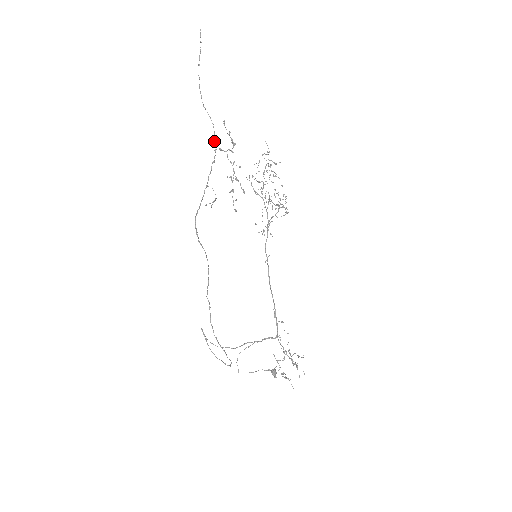
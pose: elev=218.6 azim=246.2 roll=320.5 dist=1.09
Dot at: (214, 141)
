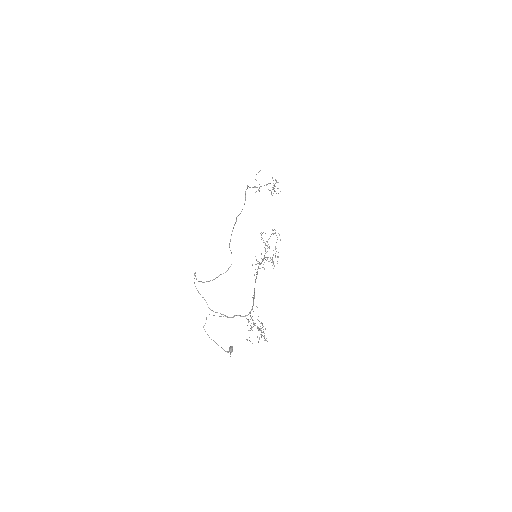
Dot at: occluded
